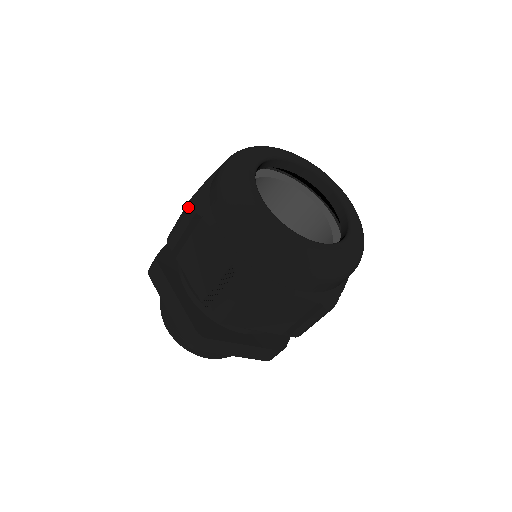
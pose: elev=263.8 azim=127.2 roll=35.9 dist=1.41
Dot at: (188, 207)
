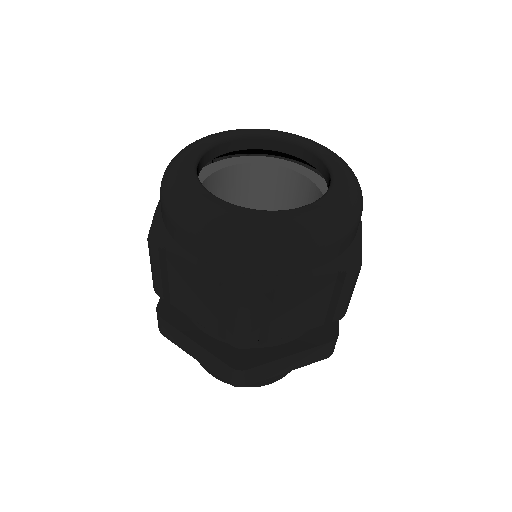
Dot at: (149, 246)
